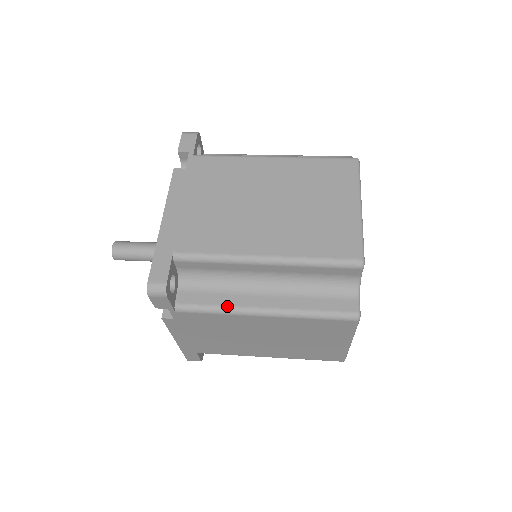
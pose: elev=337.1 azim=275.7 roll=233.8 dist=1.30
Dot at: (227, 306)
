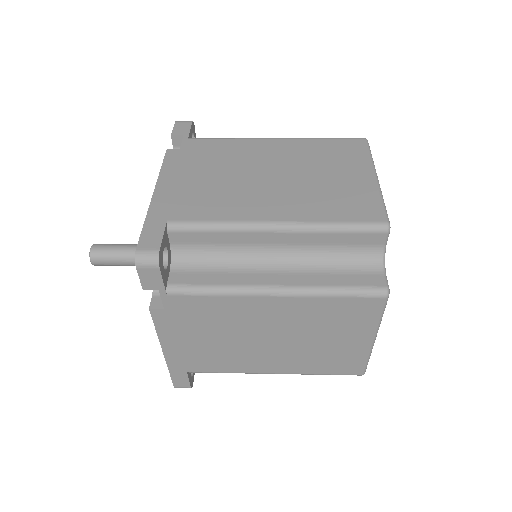
Dot at: (230, 285)
